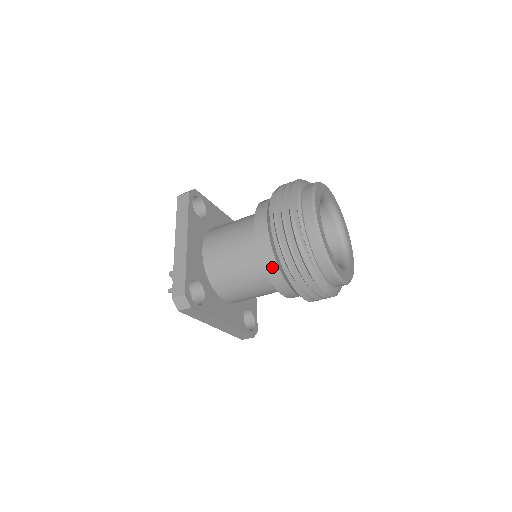
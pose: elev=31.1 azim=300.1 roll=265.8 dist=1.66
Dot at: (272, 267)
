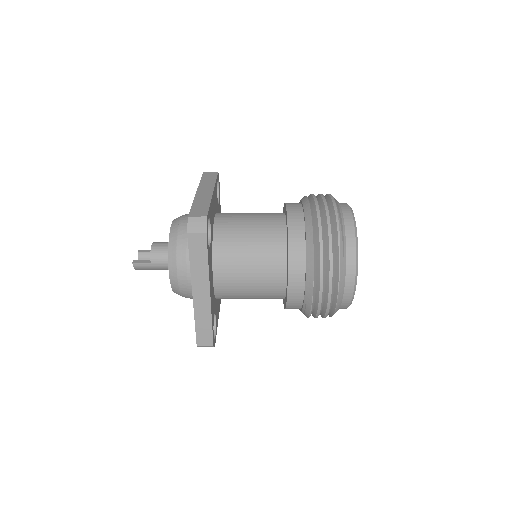
Dot at: (297, 240)
